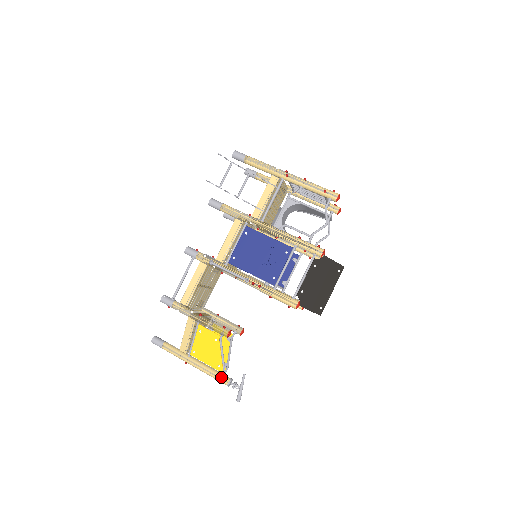
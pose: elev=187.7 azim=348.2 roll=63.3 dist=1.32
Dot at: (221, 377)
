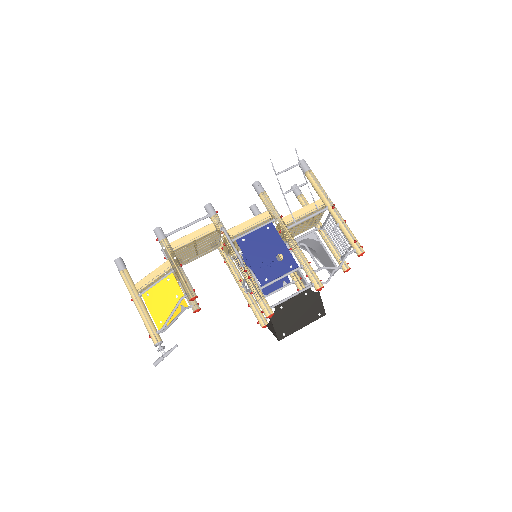
Dot at: (155, 333)
